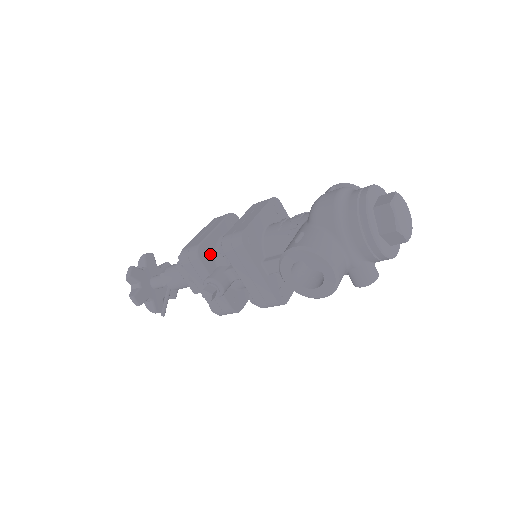
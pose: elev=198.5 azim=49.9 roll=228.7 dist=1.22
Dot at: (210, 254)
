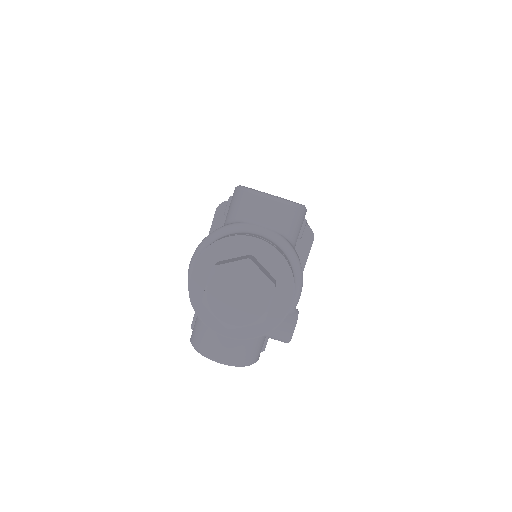
Dot at: occluded
